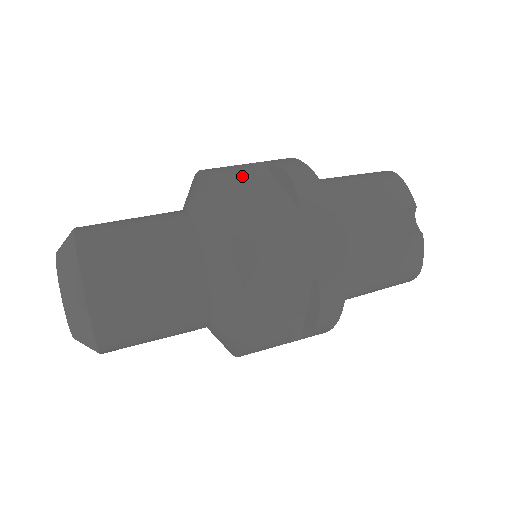
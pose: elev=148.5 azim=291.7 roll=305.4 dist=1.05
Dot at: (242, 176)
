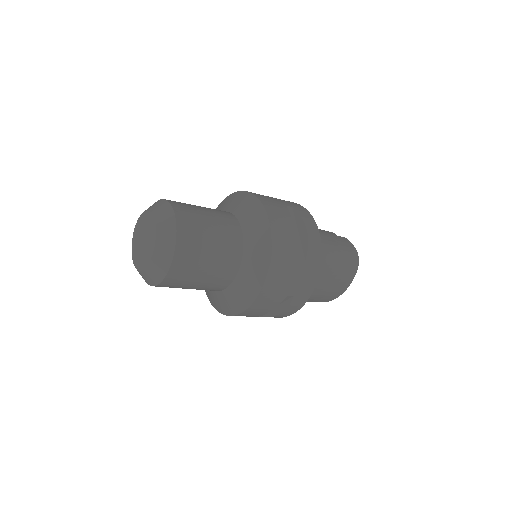
Dot at: occluded
